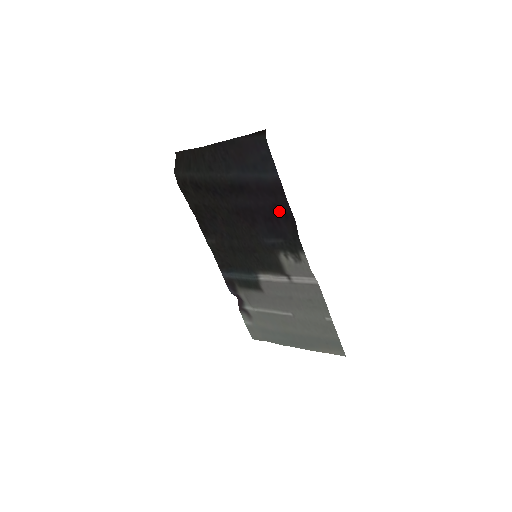
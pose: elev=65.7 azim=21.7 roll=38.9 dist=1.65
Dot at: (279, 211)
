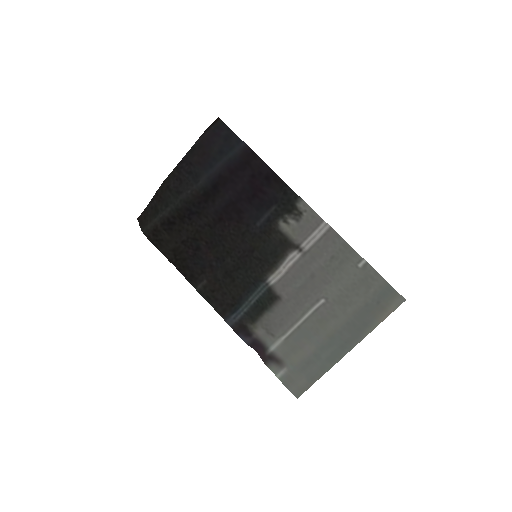
Dot at: (259, 179)
